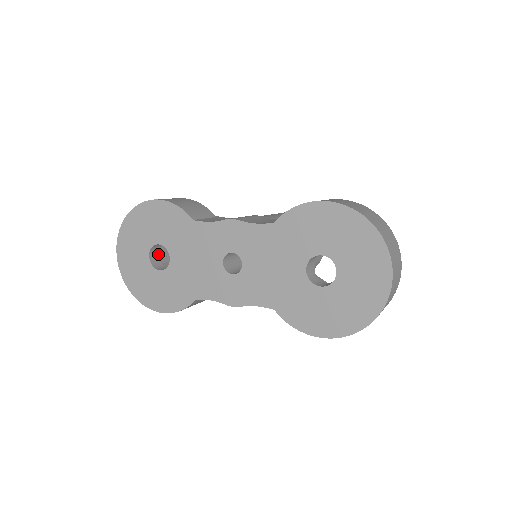
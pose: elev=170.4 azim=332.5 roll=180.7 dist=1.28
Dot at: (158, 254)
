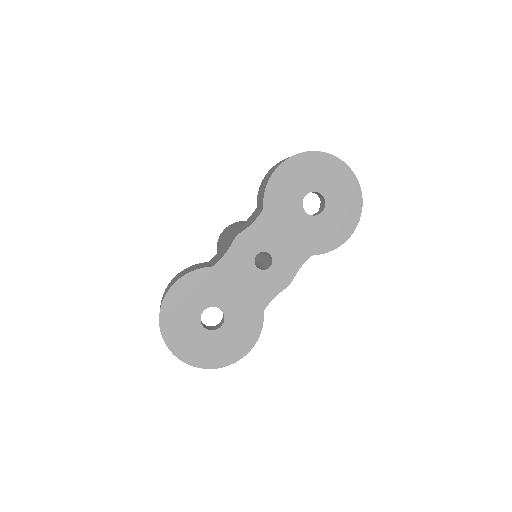
Dot at: (203, 324)
